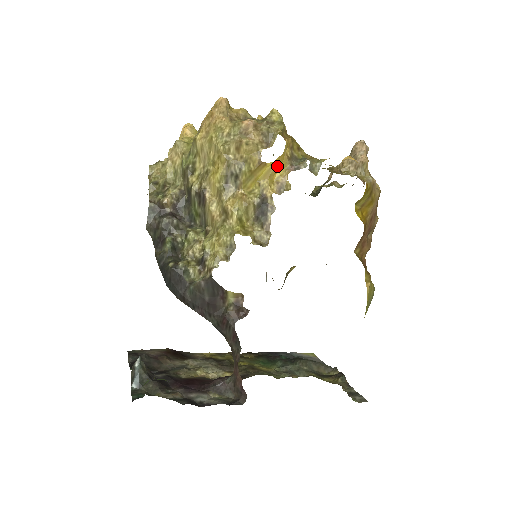
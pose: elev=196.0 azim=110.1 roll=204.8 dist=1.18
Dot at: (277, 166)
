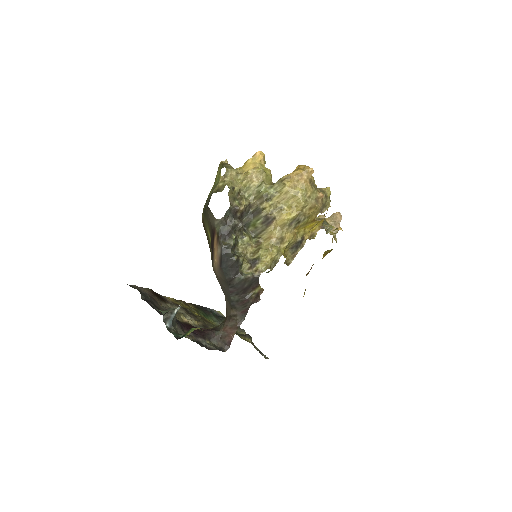
Dot at: (317, 223)
